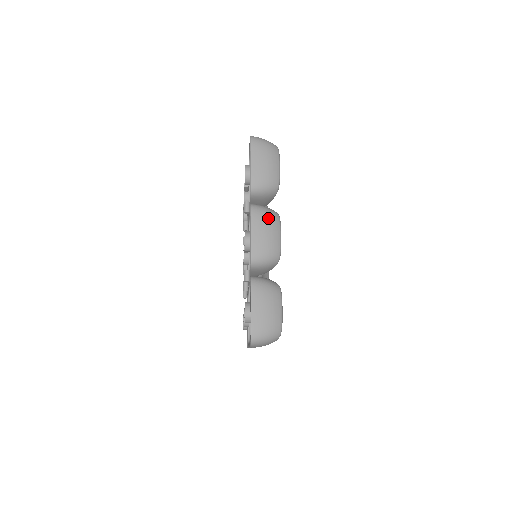
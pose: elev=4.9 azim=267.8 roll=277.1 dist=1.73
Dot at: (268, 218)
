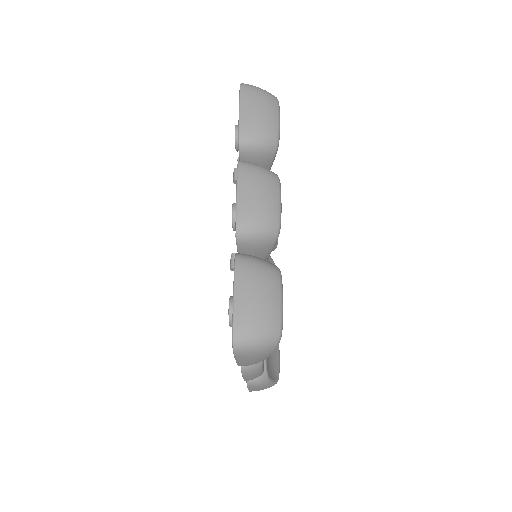
Dot at: (262, 176)
